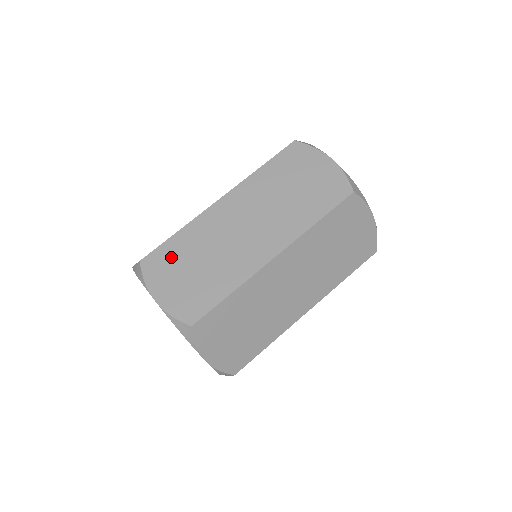
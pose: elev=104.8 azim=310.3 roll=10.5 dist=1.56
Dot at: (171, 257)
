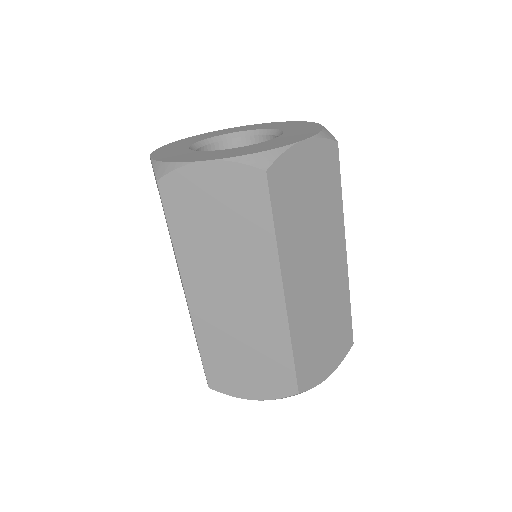
Dot at: (309, 359)
